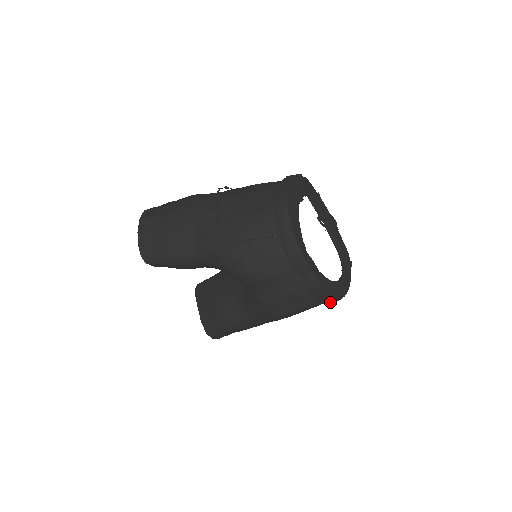
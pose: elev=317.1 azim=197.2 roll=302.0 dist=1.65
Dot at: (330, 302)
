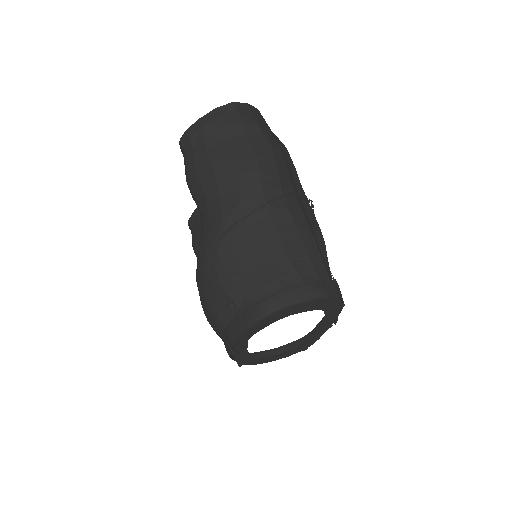
Dot at: occluded
